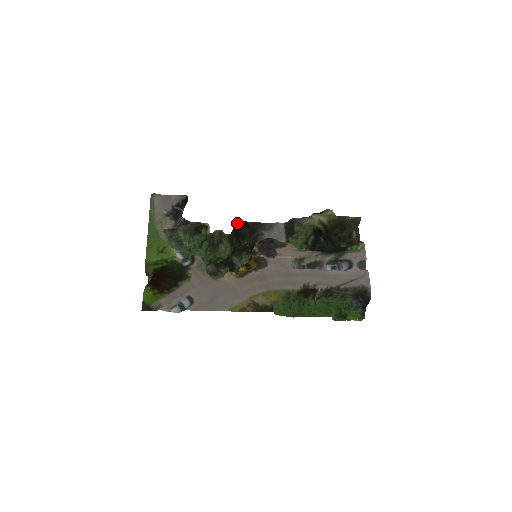
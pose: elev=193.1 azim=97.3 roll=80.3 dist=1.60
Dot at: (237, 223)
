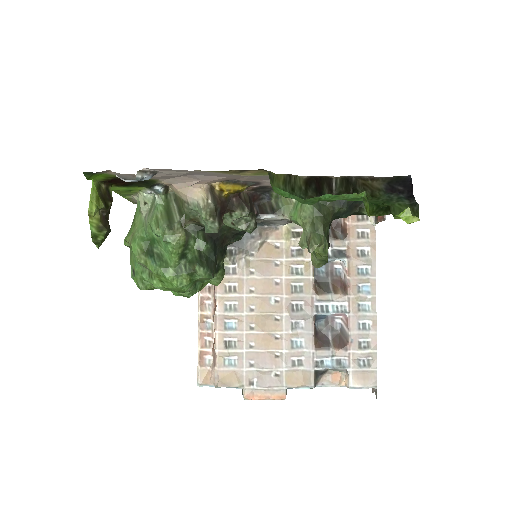
Dot at: occluded
